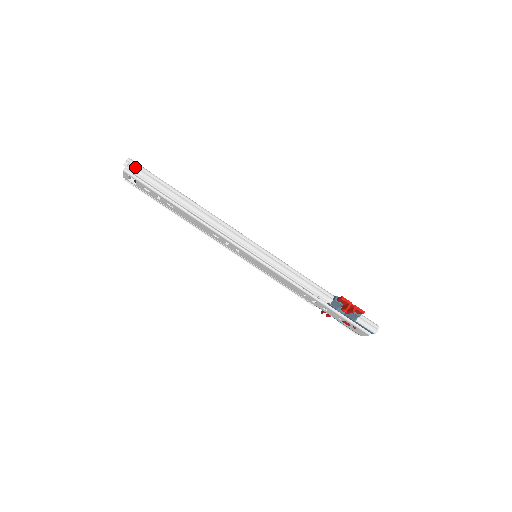
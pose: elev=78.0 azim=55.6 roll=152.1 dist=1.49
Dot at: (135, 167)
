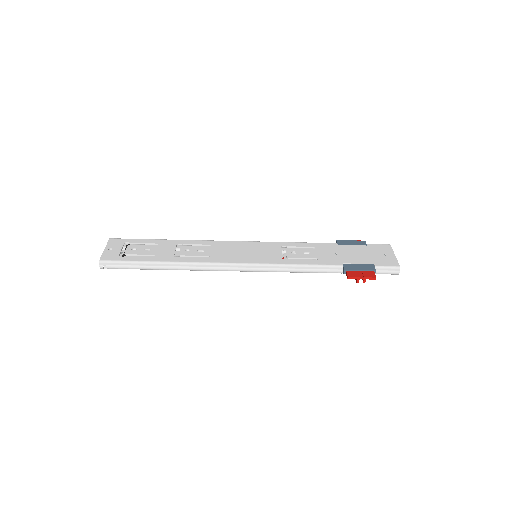
Dot at: (110, 266)
